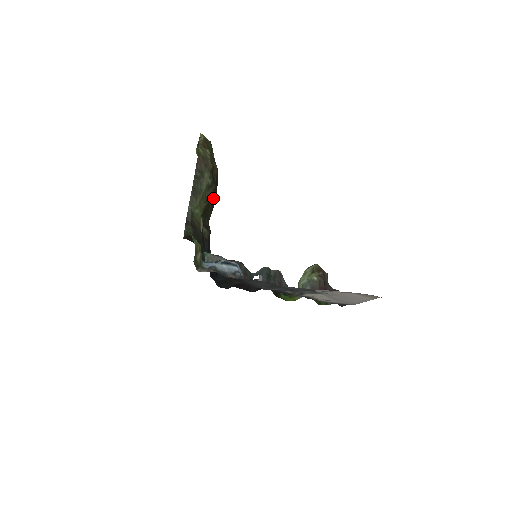
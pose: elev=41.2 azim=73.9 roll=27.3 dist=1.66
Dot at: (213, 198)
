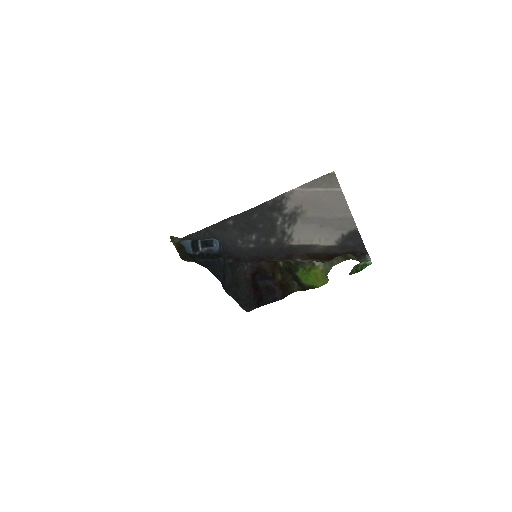
Dot at: occluded
